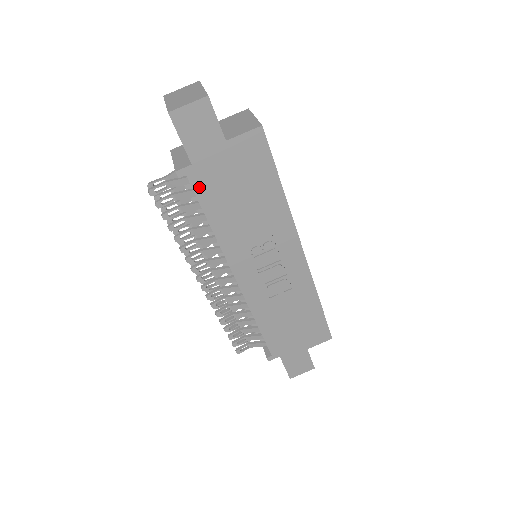
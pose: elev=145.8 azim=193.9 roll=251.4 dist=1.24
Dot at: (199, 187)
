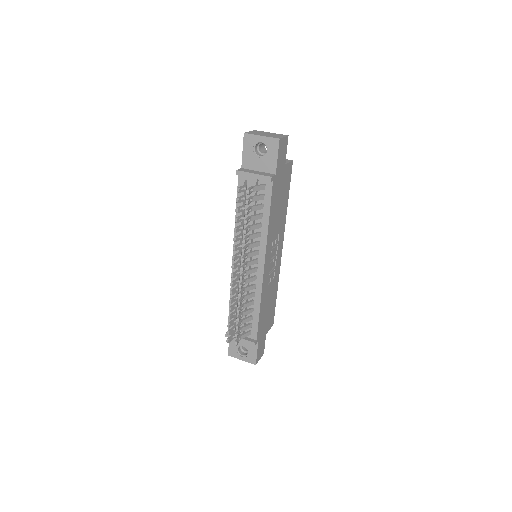
Dot at: (273, 191)
